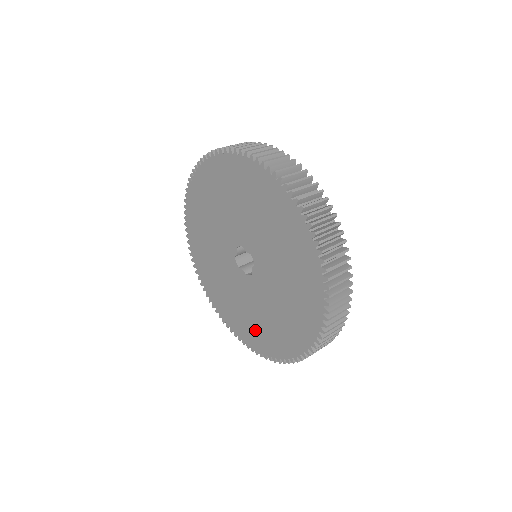
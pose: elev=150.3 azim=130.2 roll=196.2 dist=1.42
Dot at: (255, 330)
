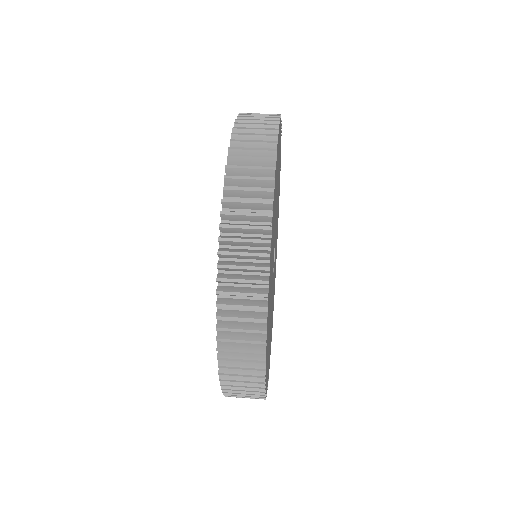
Dot at: occluded
